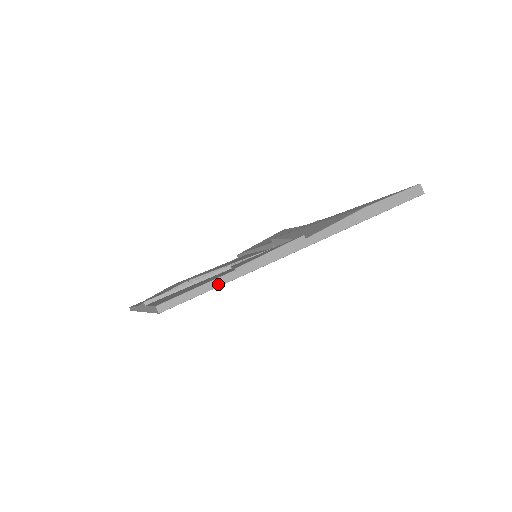
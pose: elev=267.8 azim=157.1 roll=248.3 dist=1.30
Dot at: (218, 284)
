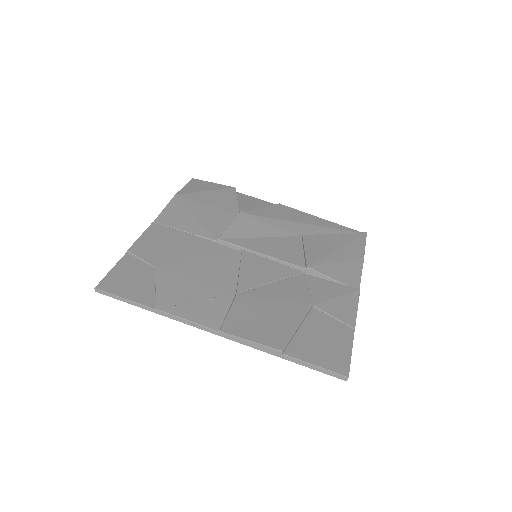
Dot at: (352, 344)
